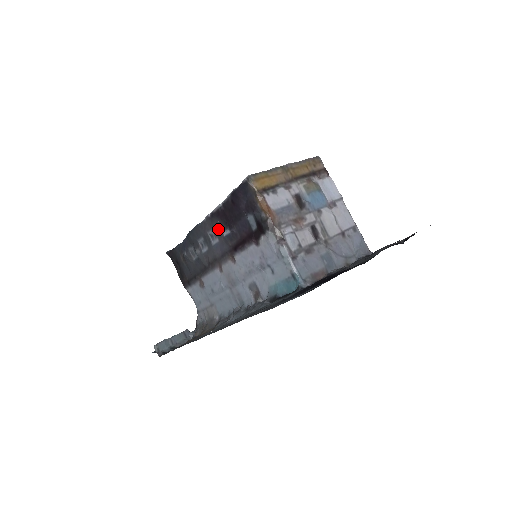
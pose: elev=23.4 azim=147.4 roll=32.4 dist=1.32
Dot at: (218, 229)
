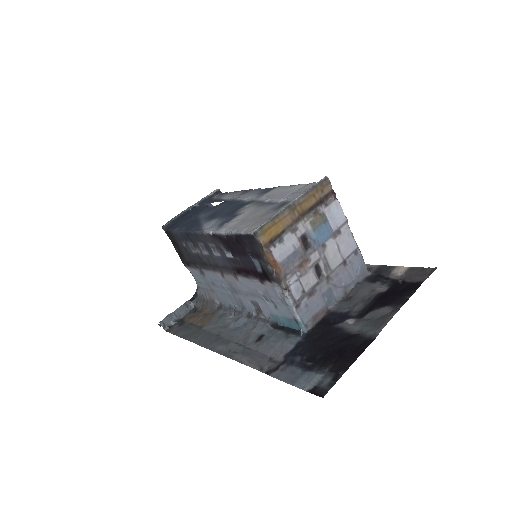
Dot at: (220, 248)
